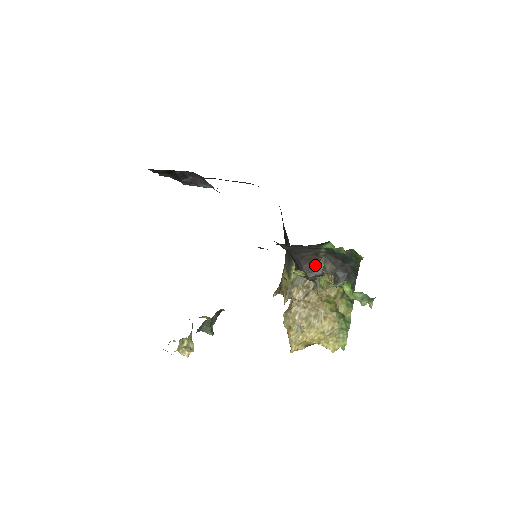
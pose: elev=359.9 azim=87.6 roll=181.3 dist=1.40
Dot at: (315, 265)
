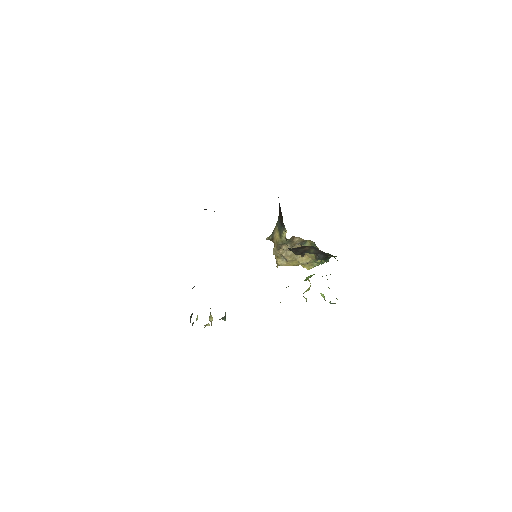
Dot at: (302, 249)
